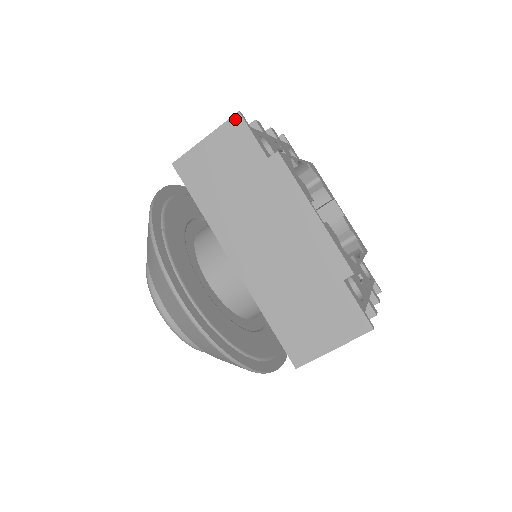
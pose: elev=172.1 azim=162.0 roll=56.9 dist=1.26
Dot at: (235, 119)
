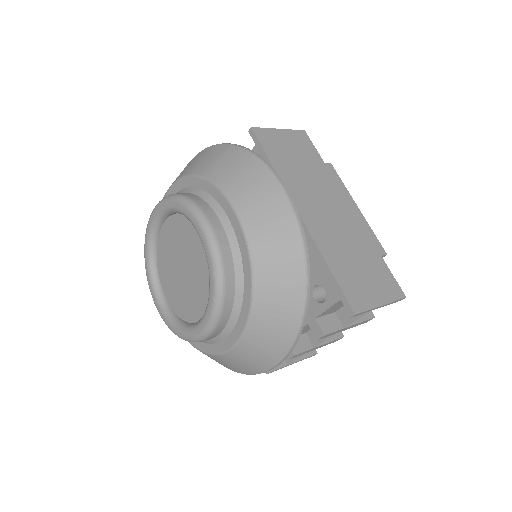
Dot at: (302, 132)
